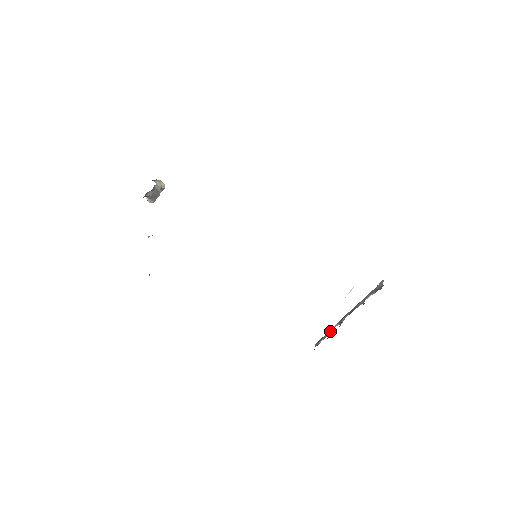
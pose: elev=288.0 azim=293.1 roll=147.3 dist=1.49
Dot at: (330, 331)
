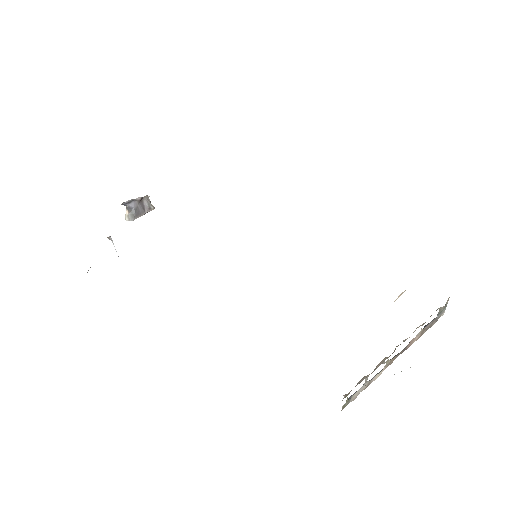
Dot at: (367, 381)
